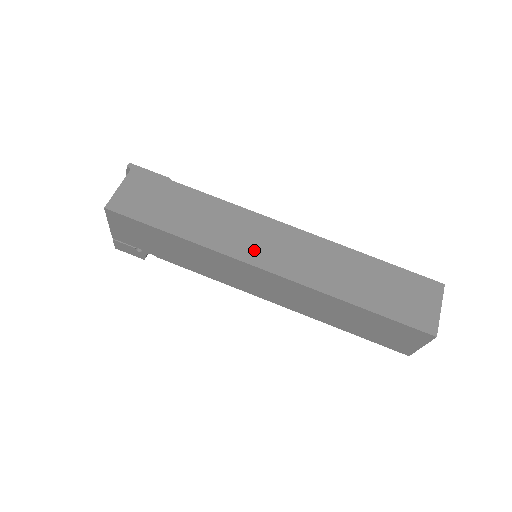
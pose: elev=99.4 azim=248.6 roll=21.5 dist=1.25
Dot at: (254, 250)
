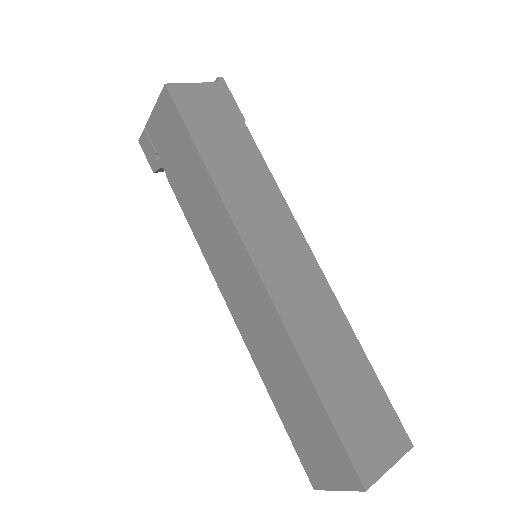
Dot at: (262, 242)
